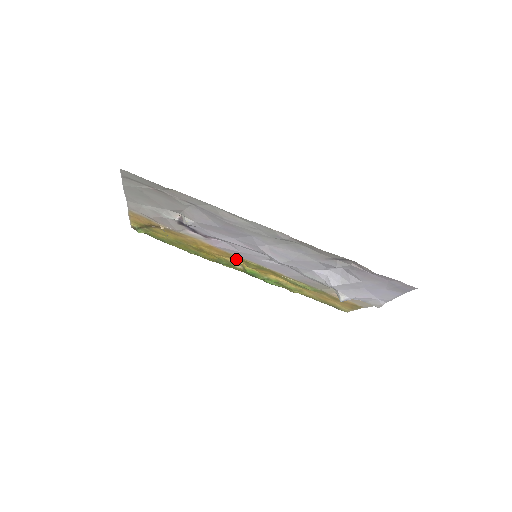
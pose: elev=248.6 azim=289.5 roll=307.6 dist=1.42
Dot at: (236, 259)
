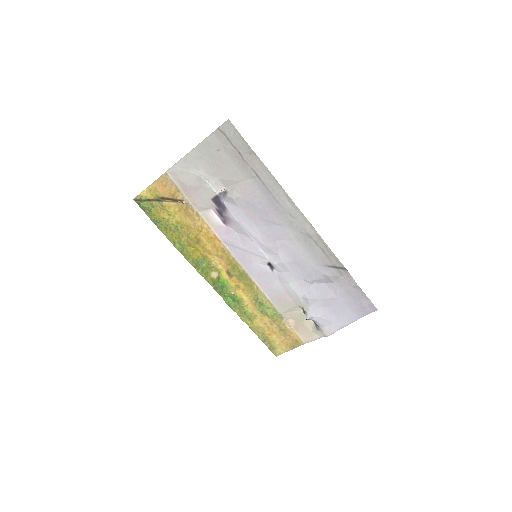
Dot at: (224, 261)
